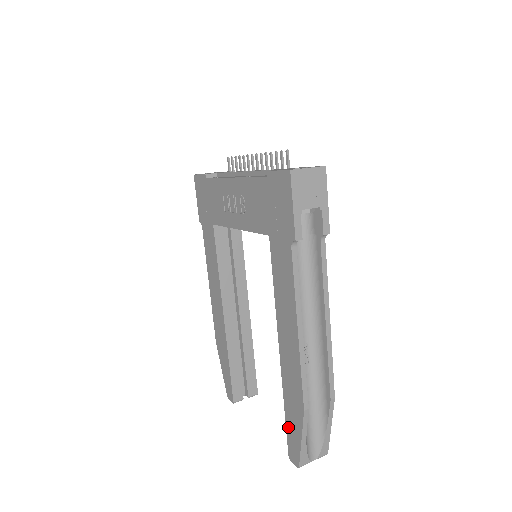
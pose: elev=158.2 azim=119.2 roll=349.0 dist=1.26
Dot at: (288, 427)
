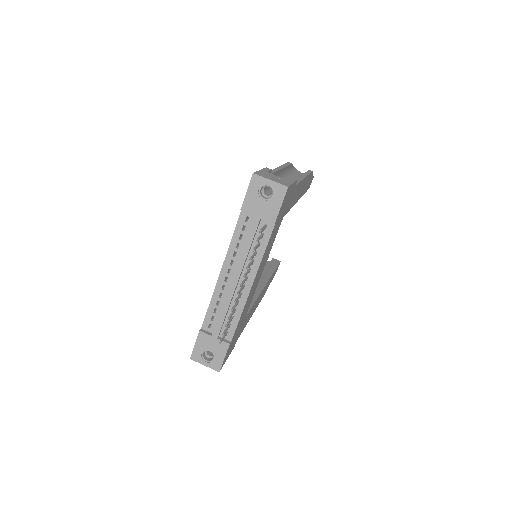
Dot at: occluded
